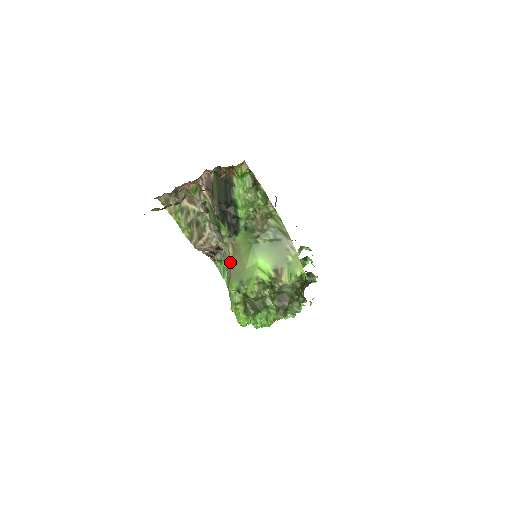
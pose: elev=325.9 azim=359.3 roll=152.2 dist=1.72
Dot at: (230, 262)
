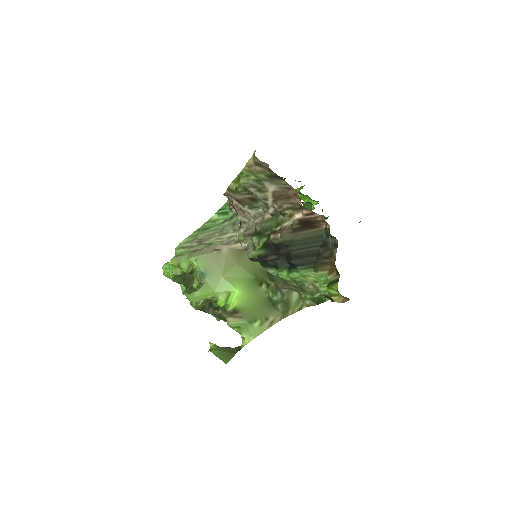
Dot at: (227, 243)
